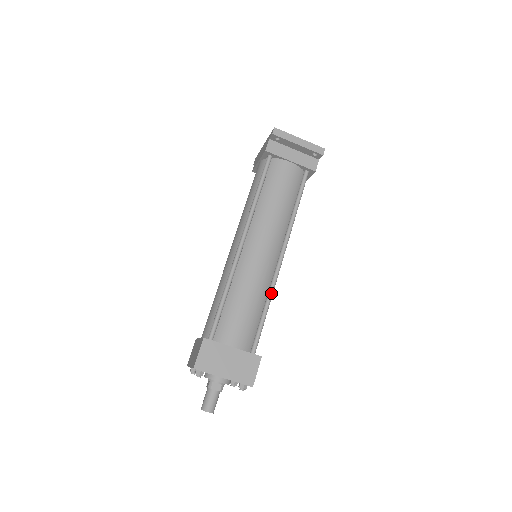
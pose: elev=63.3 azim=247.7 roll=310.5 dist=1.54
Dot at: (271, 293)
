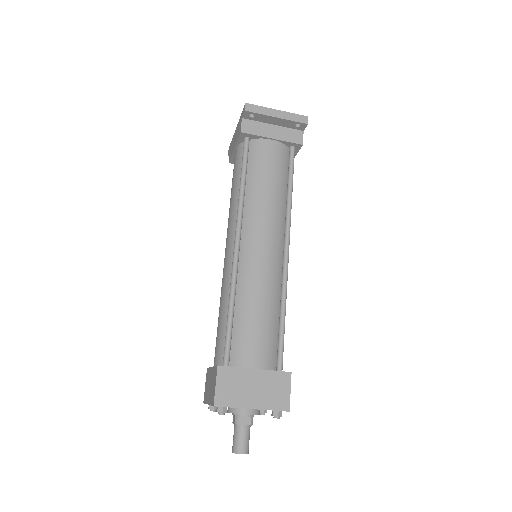
Dot at: (284, 295)
